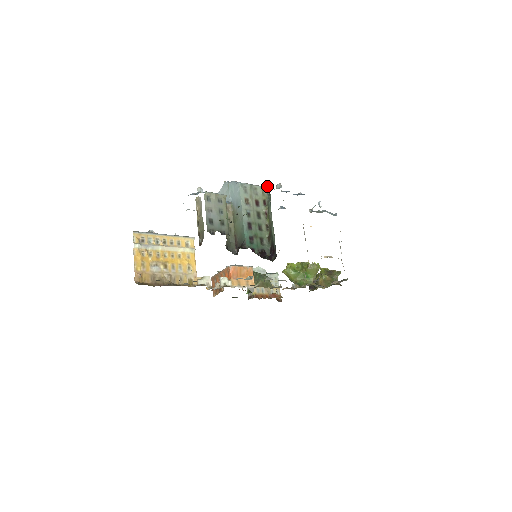
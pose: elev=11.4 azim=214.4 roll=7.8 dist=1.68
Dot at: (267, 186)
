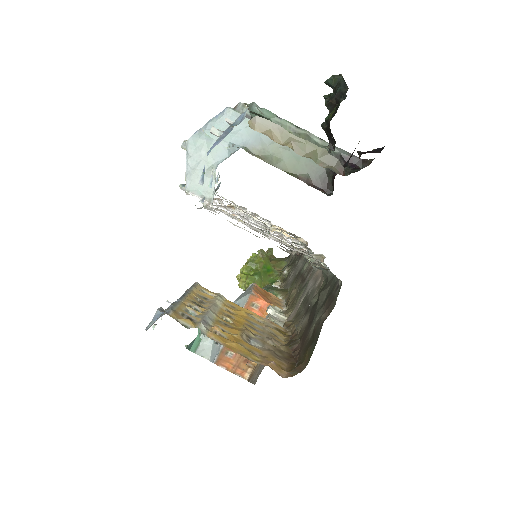
Dot at: occluded
